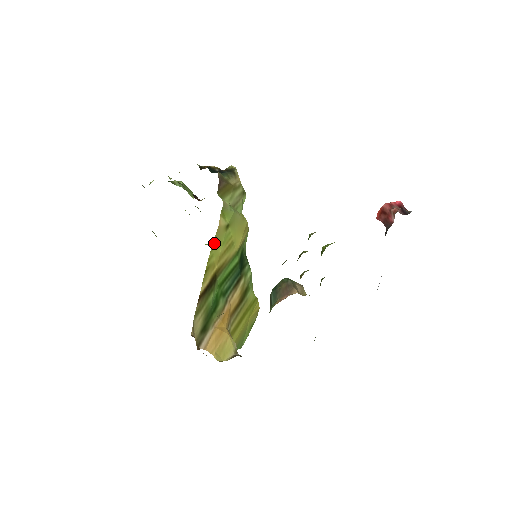
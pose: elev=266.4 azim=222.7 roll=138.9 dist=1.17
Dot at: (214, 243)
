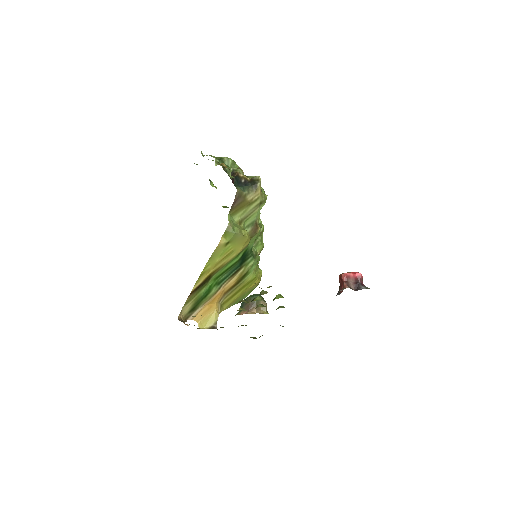
Dot at: (212, 257)
